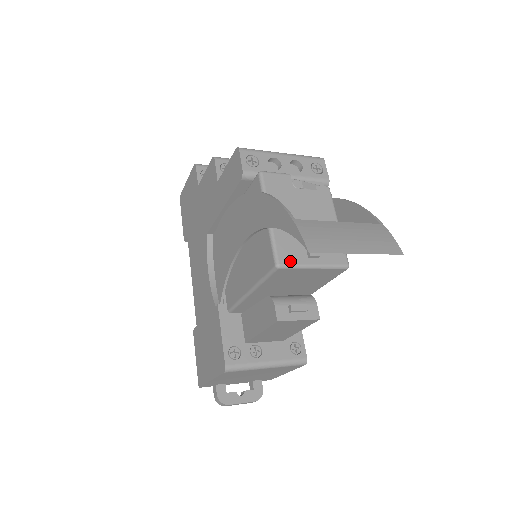
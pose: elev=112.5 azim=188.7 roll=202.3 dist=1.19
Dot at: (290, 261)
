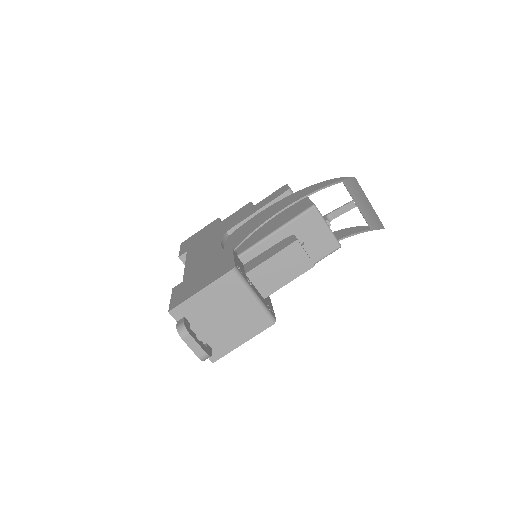
Dot at: (319, 211)
